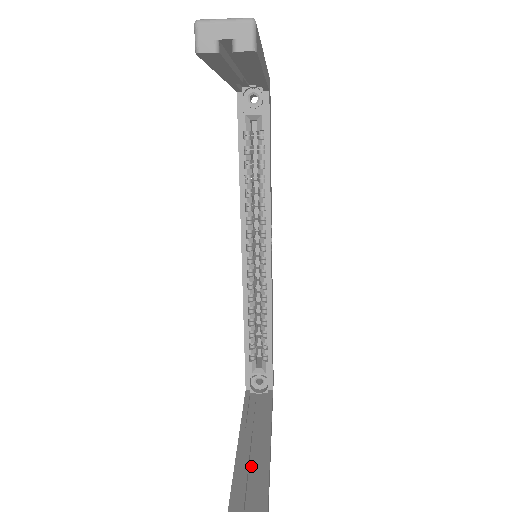
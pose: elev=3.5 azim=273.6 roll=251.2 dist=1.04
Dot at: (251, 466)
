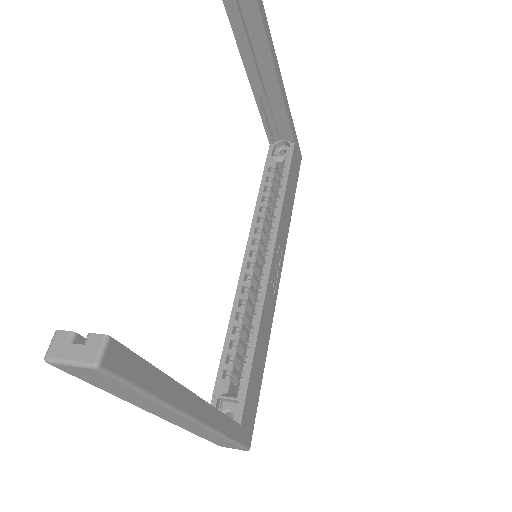
Dot at: occluded
